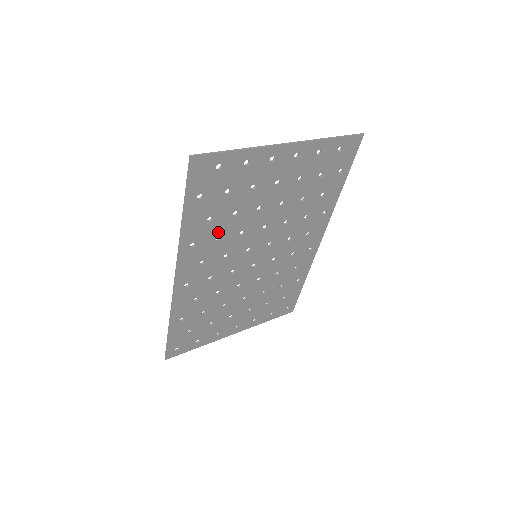
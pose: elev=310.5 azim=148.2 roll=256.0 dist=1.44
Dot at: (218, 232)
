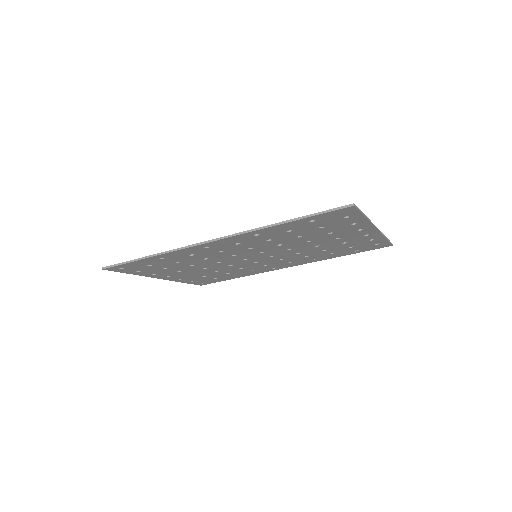
Dot at: (276, 238)
